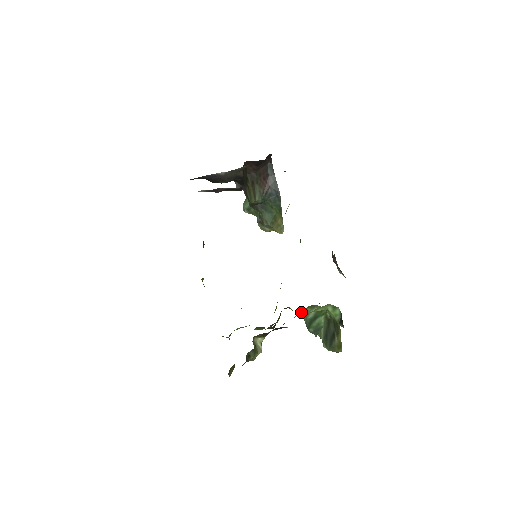
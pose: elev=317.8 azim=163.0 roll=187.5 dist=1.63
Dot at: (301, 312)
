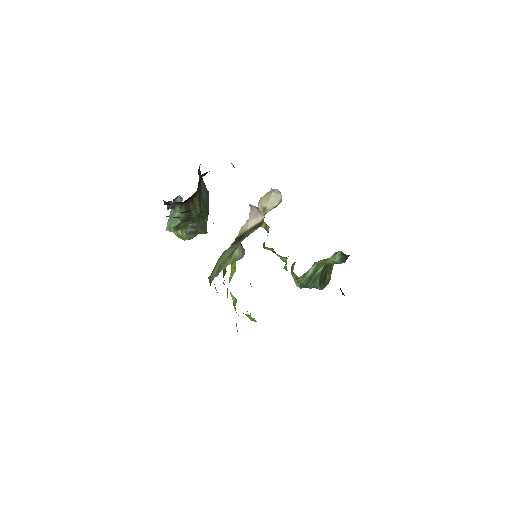
Dot at: occluded
